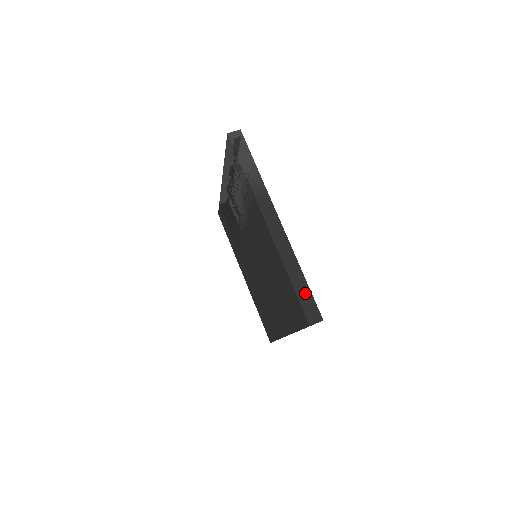
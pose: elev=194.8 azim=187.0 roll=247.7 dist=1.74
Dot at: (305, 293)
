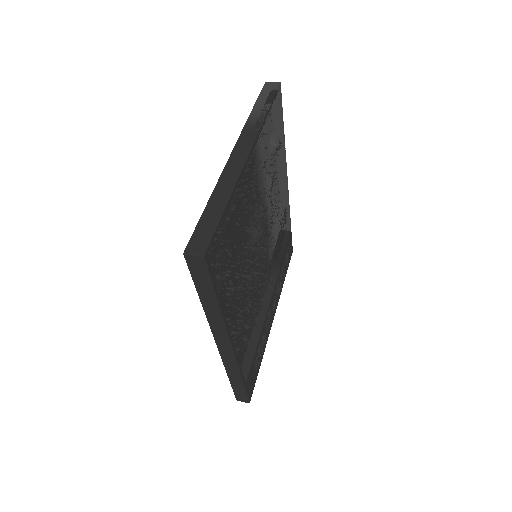
Dot at: (211, 221)
